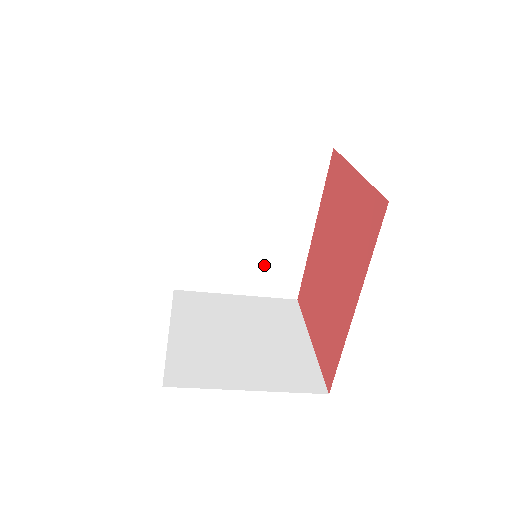
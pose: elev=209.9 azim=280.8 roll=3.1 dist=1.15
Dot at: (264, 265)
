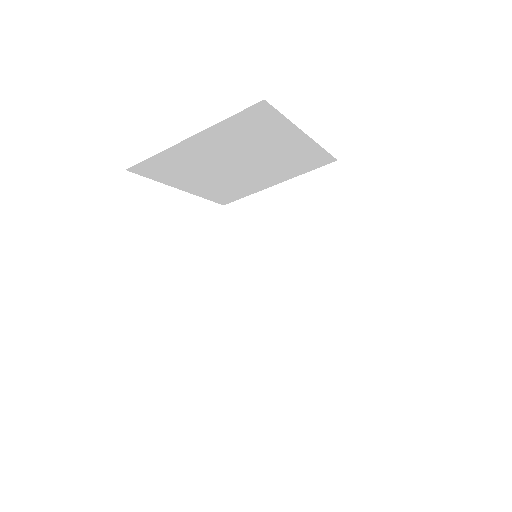
Dot at: (324, 304)
